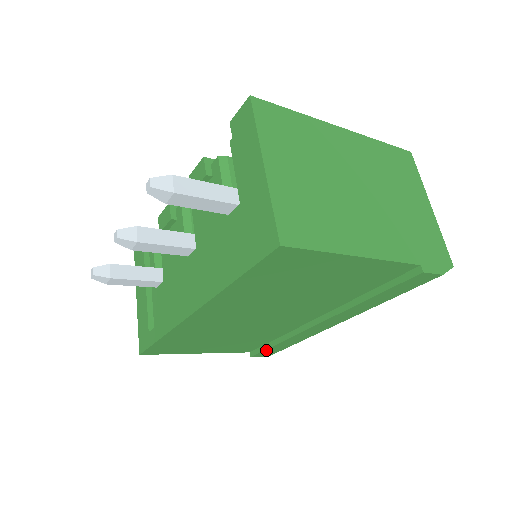
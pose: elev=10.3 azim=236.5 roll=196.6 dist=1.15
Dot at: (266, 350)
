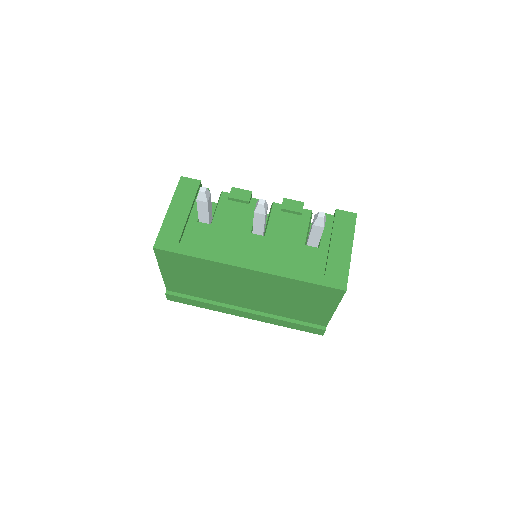
Dot at: (184, 298)
